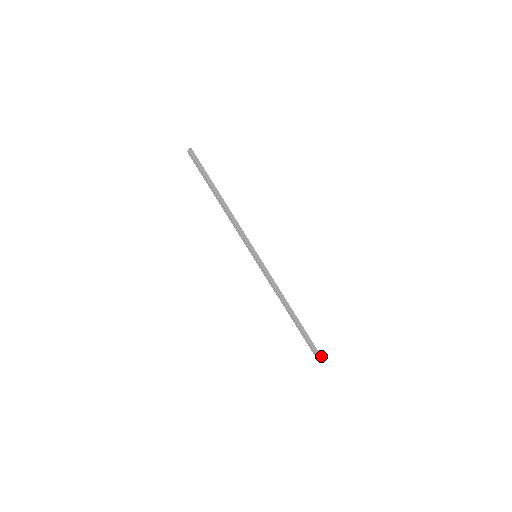
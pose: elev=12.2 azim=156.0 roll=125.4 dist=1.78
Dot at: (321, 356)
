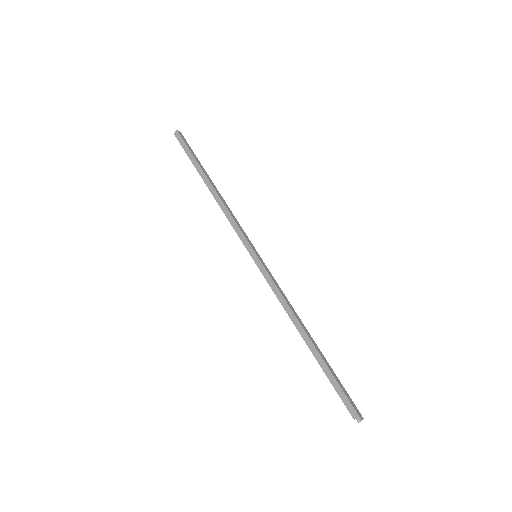
Dot at: (358, 415)
